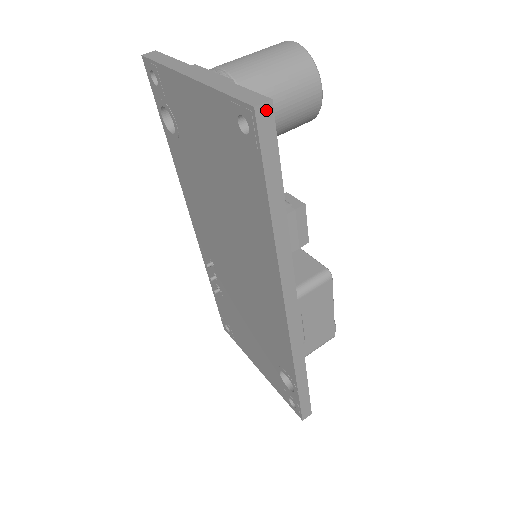
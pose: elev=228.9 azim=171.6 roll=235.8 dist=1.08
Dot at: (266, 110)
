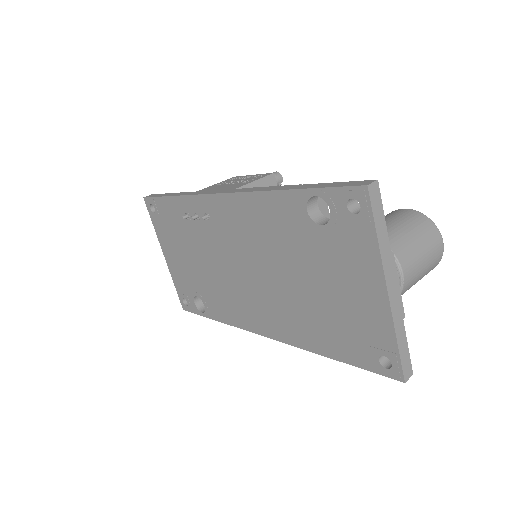
Dot at: occluded
